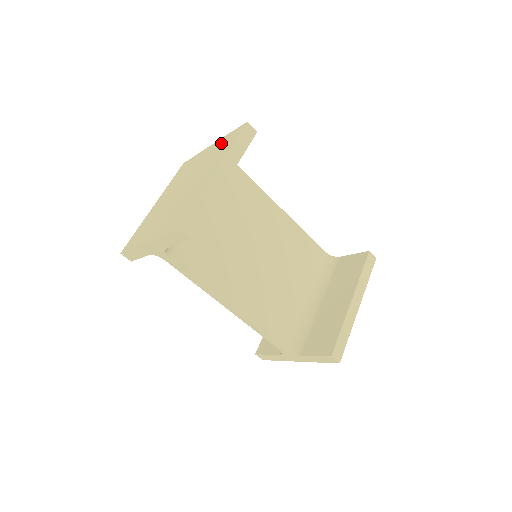
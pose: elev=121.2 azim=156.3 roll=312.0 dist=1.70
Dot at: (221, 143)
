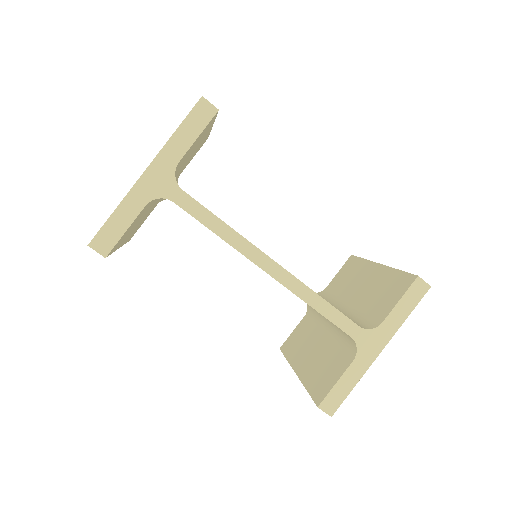
Dot at: occluded
